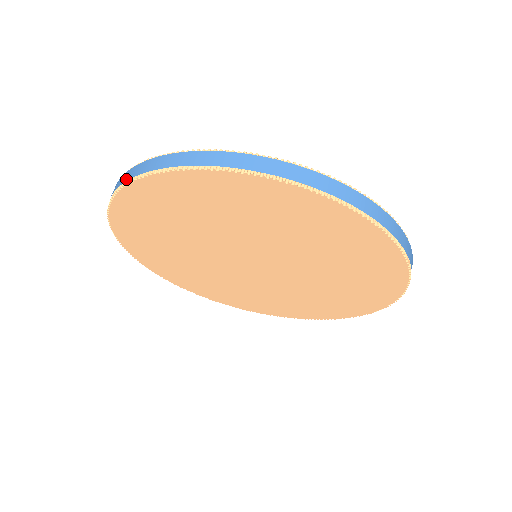
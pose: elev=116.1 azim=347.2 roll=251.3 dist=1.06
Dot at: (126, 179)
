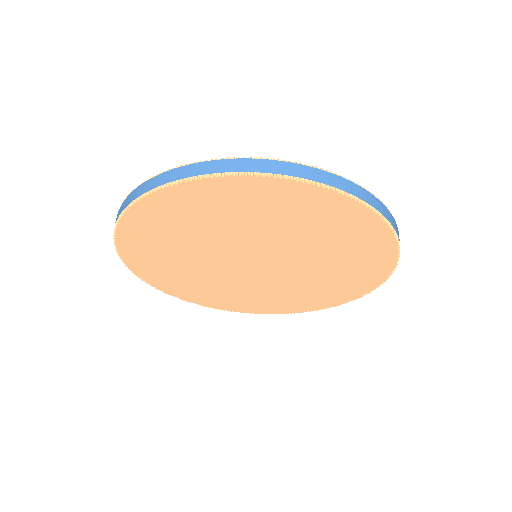
Dot at: (115, 245)
